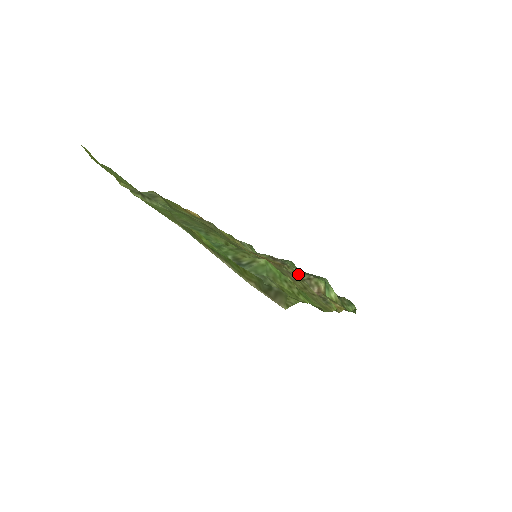
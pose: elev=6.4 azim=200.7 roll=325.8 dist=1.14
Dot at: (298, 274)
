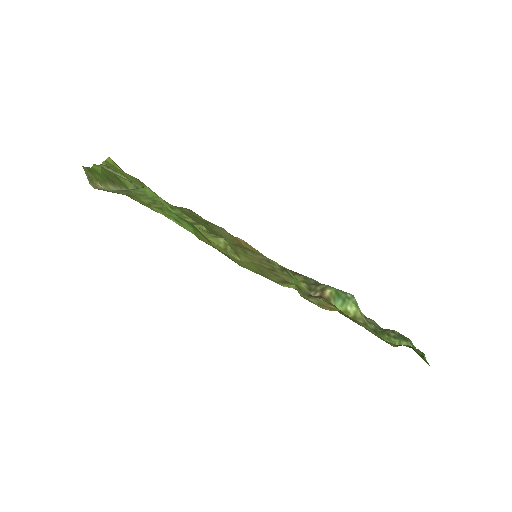
Dot at: (310, 283)
